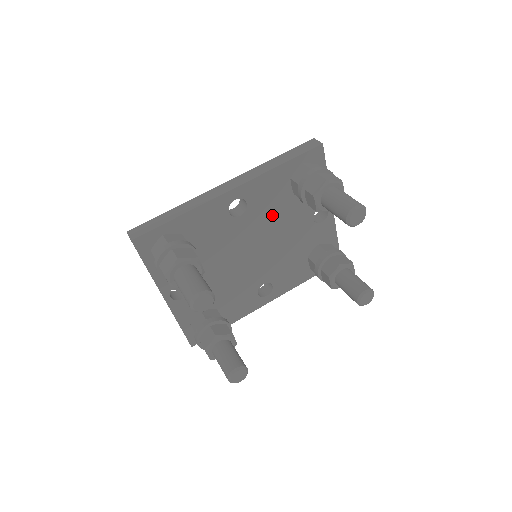
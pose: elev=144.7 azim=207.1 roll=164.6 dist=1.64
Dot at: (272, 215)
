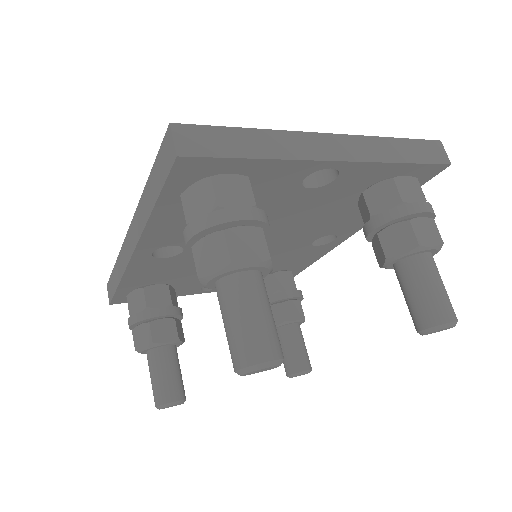
Dot at: occluded
